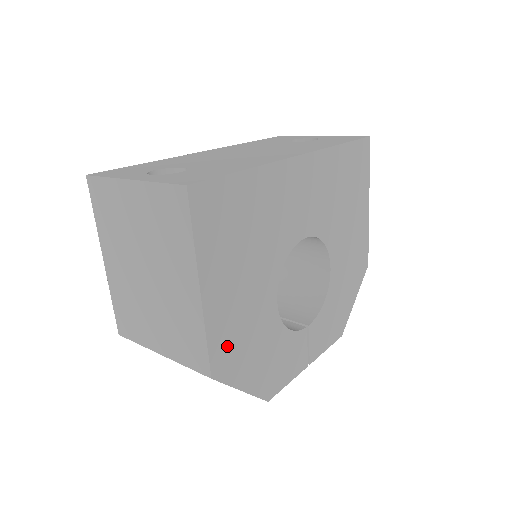
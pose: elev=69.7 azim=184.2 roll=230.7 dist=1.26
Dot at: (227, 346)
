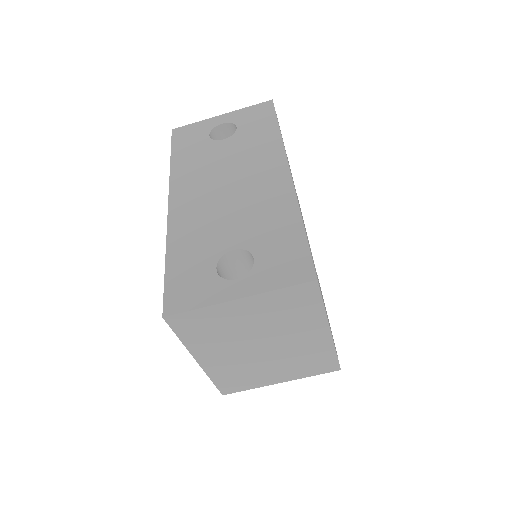
Dot at: occluded
